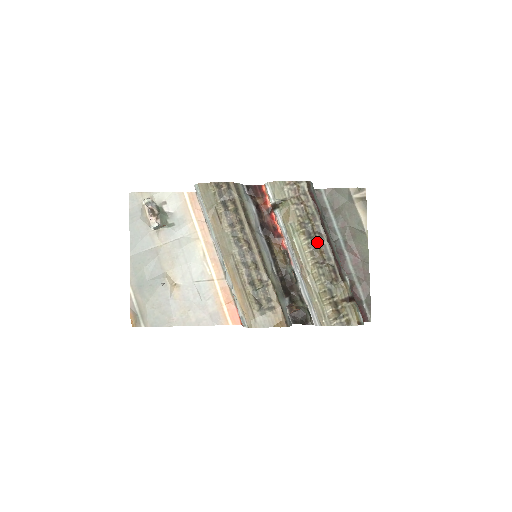
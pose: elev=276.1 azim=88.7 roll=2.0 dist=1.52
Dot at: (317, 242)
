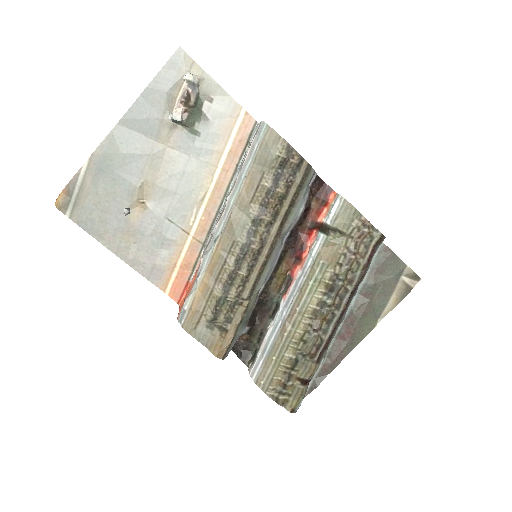
Dot at: (331, 306)
